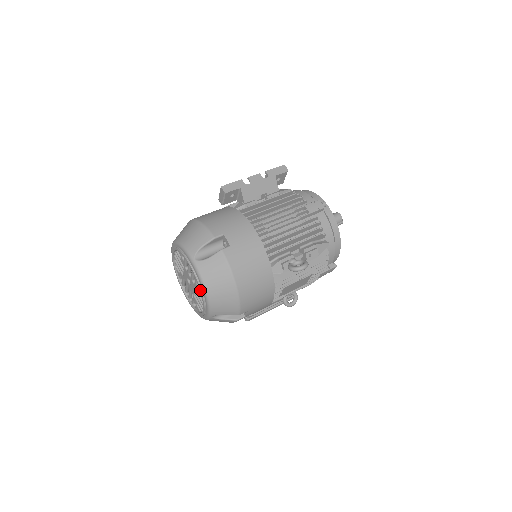
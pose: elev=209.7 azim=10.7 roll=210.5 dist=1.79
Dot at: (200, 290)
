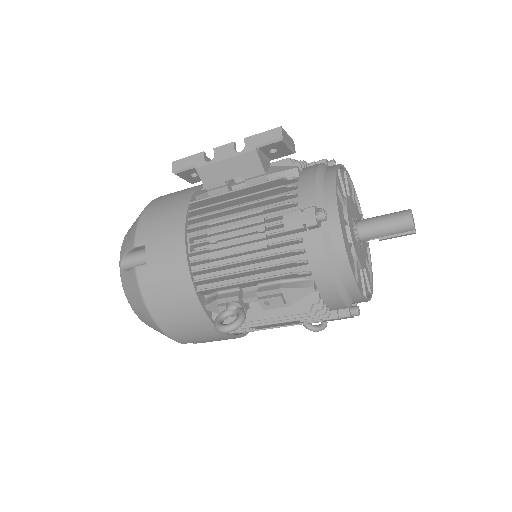
Dot at: occluded
